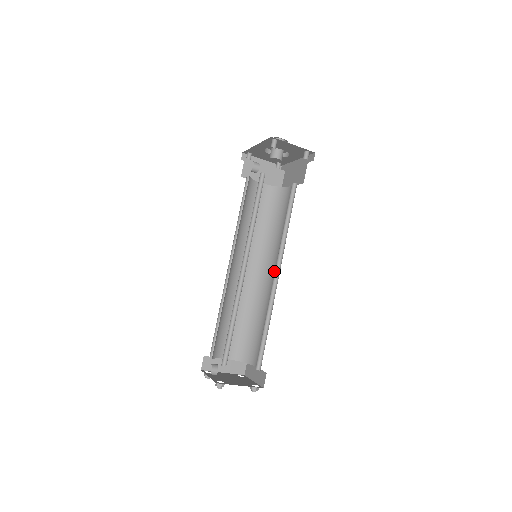
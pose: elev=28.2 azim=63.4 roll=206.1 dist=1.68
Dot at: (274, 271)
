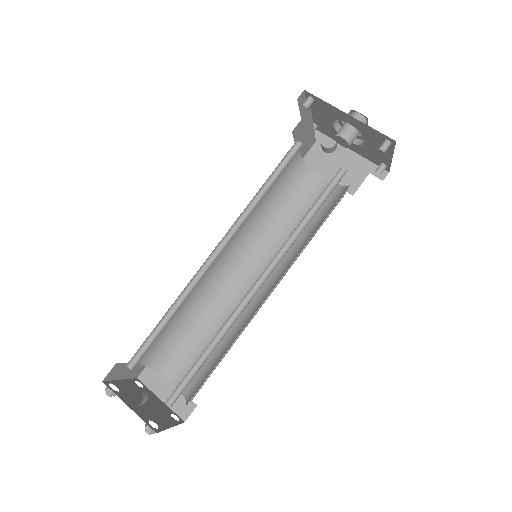
Dot at: (255, 276)
